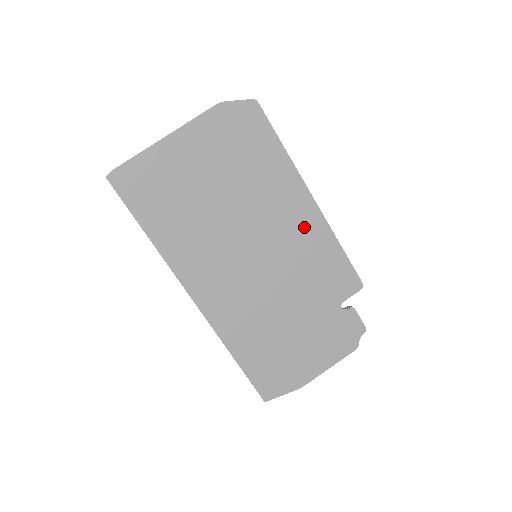
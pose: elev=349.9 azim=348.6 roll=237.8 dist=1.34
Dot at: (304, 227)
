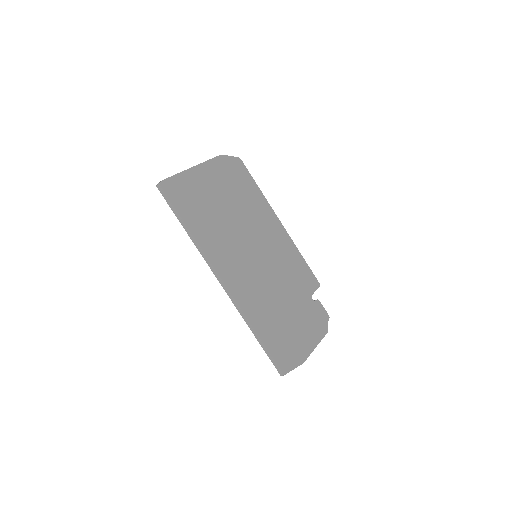
Dot at: (280, 239)
